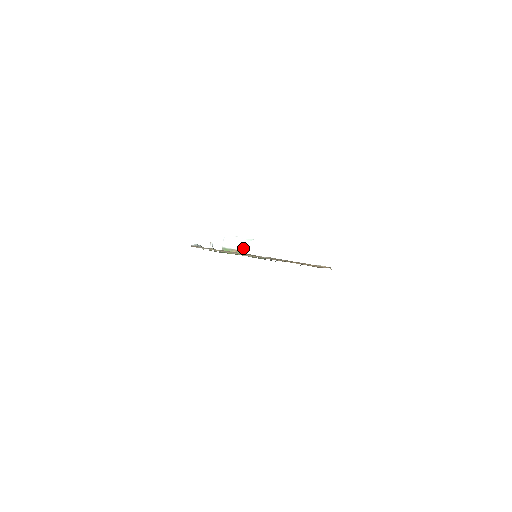
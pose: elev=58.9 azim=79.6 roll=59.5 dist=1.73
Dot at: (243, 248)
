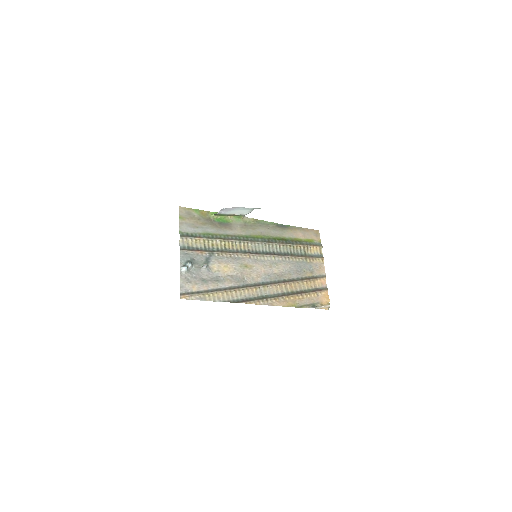
Dot at: (244, 213)
